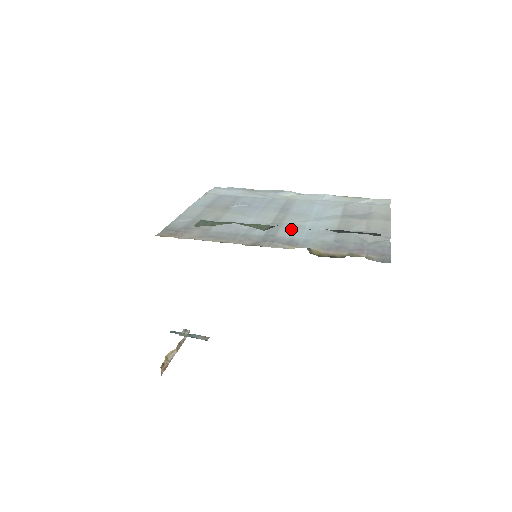
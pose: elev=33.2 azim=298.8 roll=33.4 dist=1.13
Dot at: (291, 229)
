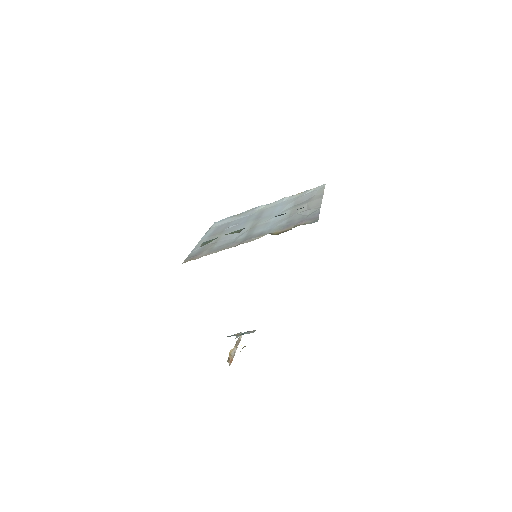
Dot at: (261, 227)
